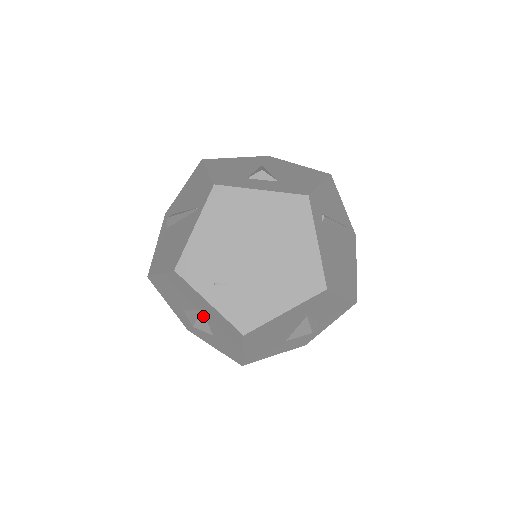
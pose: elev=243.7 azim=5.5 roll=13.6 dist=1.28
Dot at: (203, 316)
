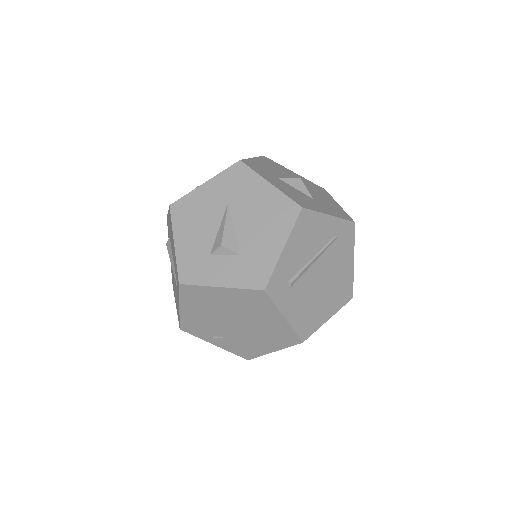
Dot at: occluded
